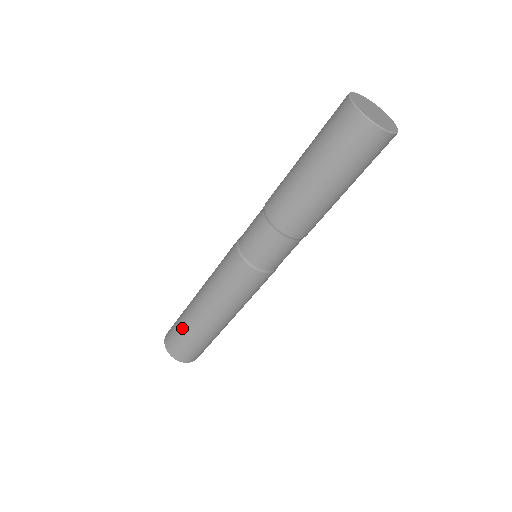
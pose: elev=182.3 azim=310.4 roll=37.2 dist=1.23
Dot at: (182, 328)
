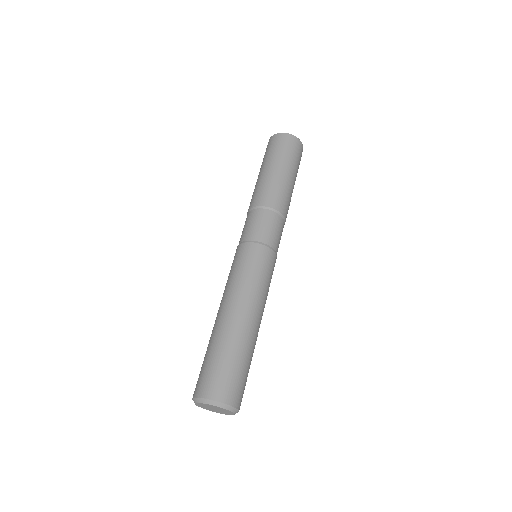
Dot at: (227, 354)
